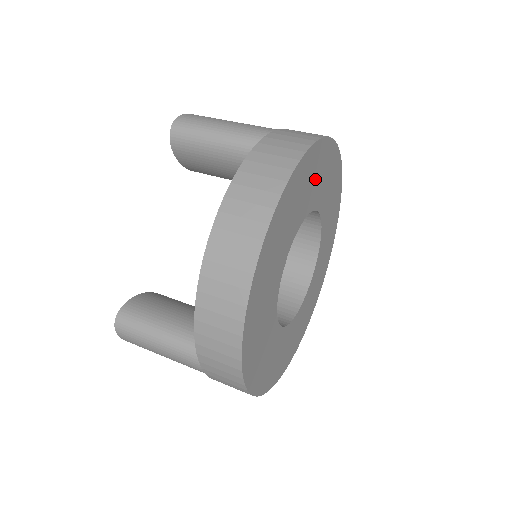
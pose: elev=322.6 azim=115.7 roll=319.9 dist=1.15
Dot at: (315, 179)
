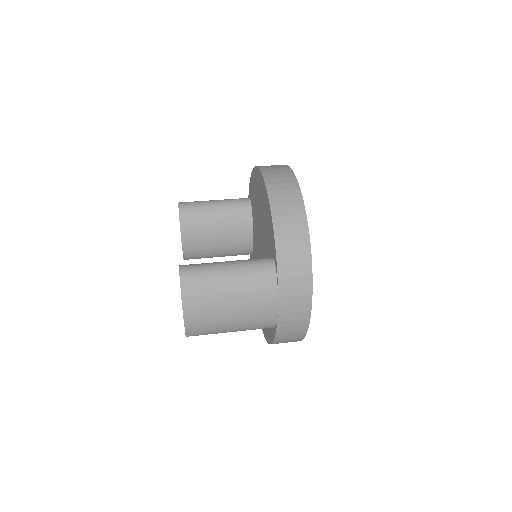
Dot at: occluded
